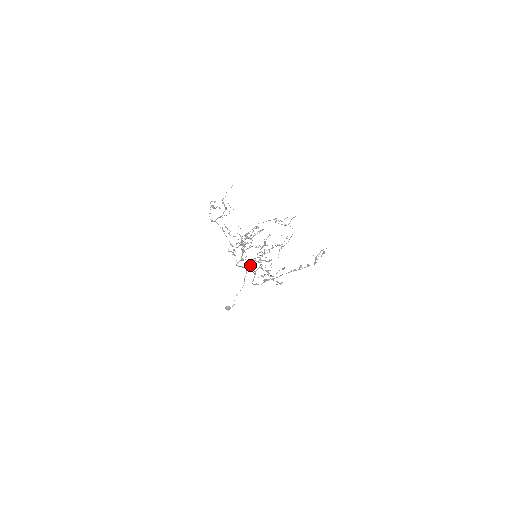
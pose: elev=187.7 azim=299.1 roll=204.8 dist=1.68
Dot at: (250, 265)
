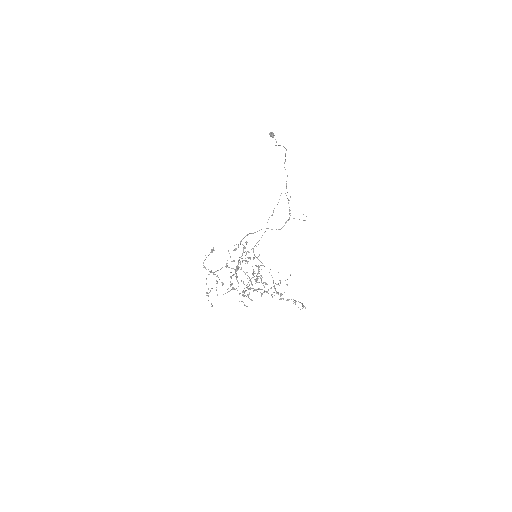
Dot at: occluded
